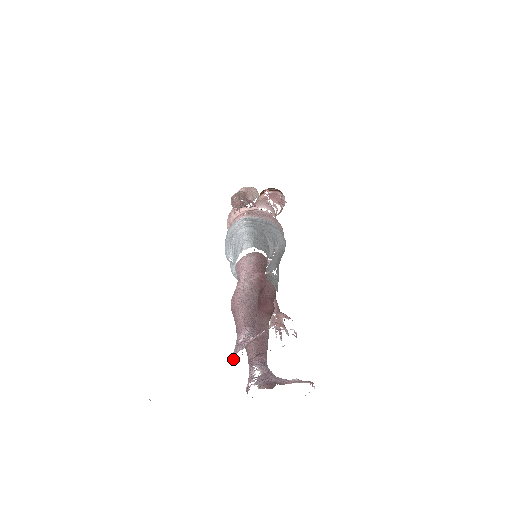
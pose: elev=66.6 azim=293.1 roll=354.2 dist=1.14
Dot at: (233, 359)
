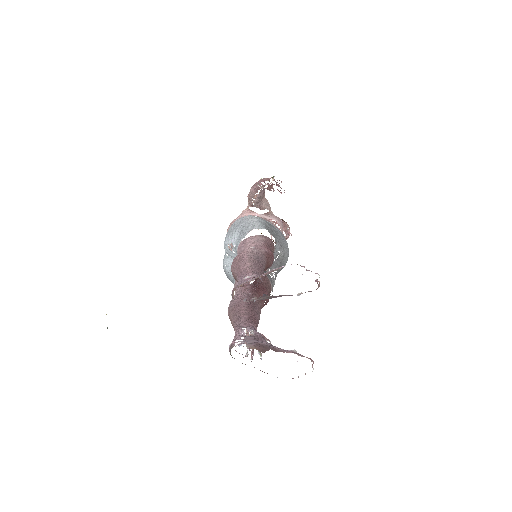
Dot at: occluded
